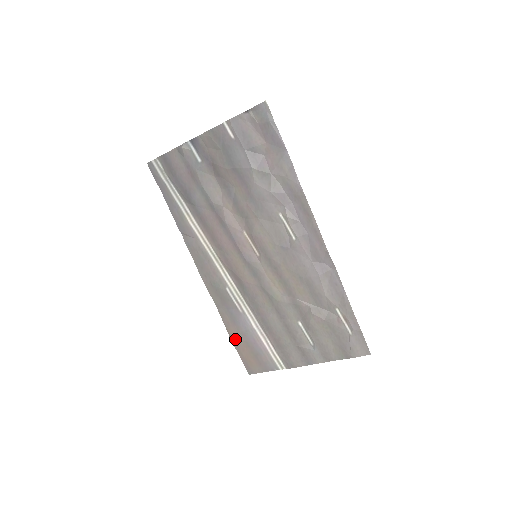
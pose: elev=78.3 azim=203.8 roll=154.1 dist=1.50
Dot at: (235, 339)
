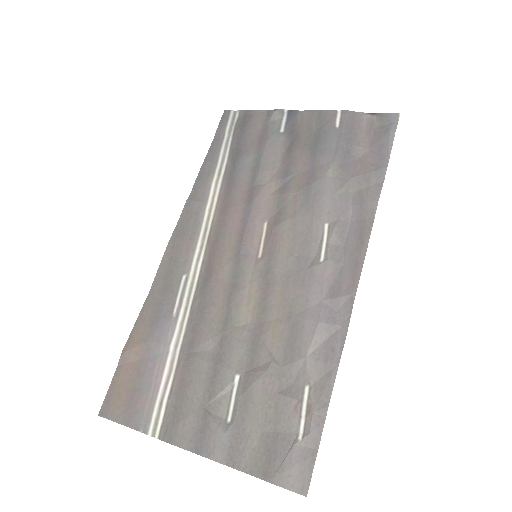
Dot at: (131, 347)
